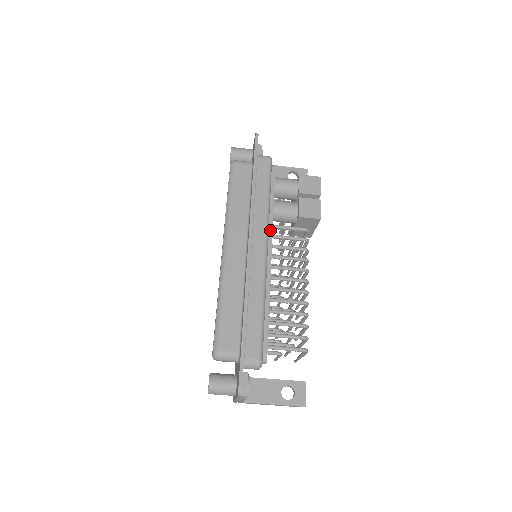
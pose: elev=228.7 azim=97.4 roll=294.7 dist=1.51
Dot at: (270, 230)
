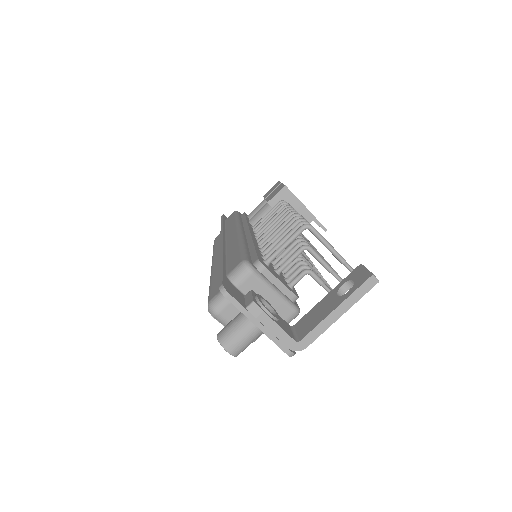
Dot at: (246, 226)
